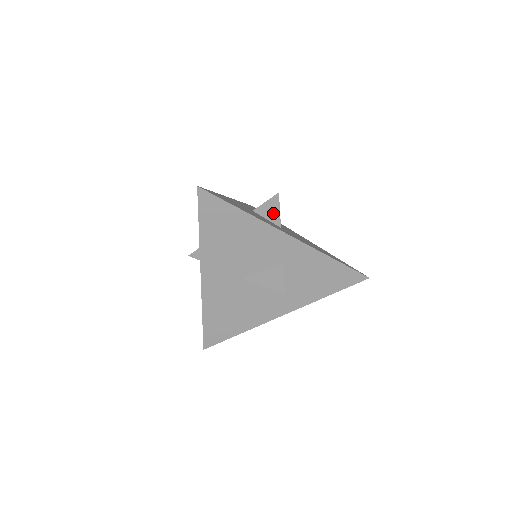
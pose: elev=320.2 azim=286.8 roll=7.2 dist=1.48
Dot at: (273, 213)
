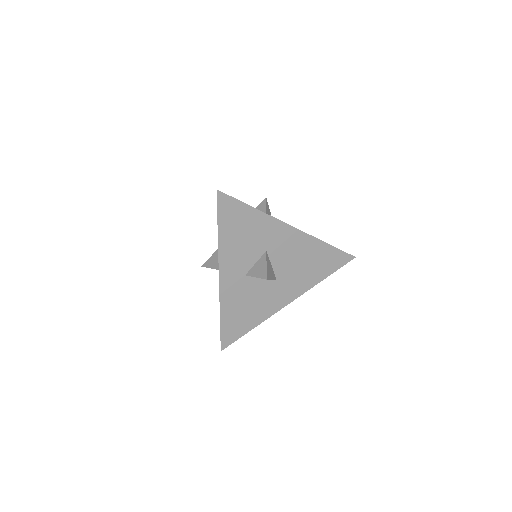
Dot at: occluded
